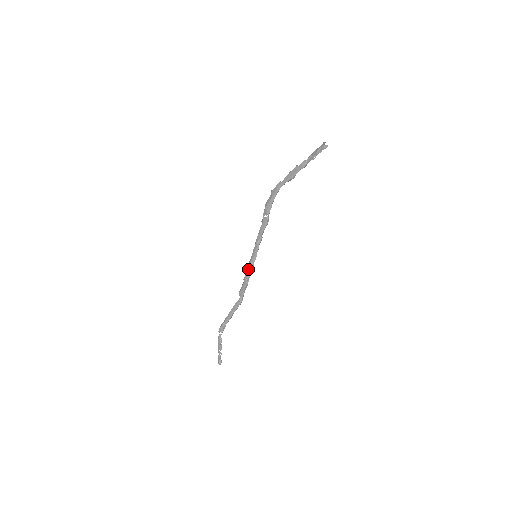
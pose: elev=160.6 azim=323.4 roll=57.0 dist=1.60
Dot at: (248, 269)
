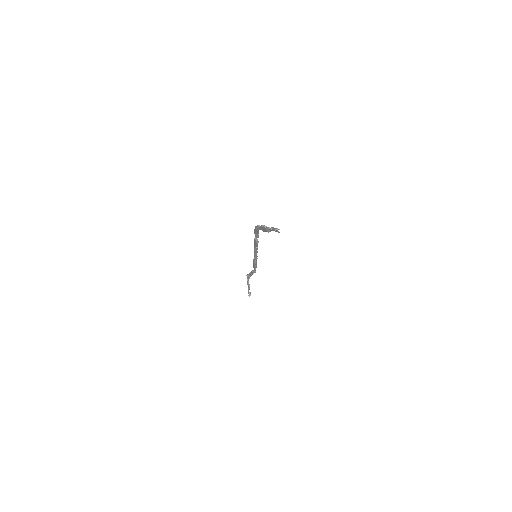
Dot at: (253, 259)
